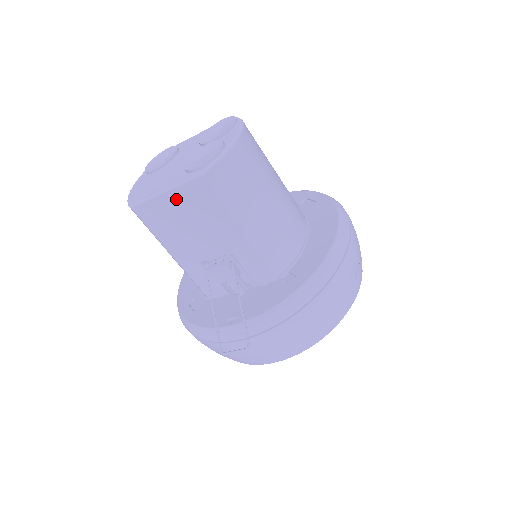
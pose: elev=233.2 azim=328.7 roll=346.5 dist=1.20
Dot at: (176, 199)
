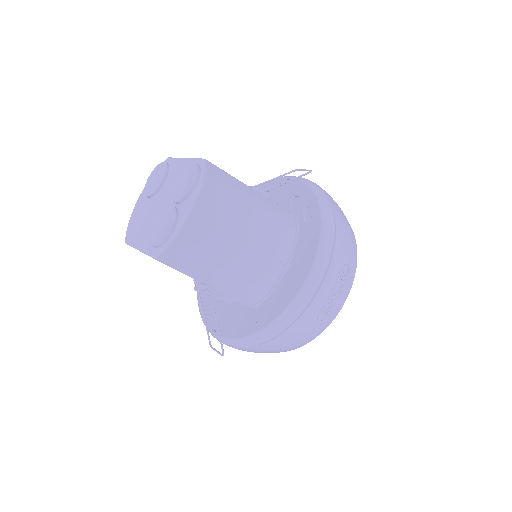
Dot at: occluded
